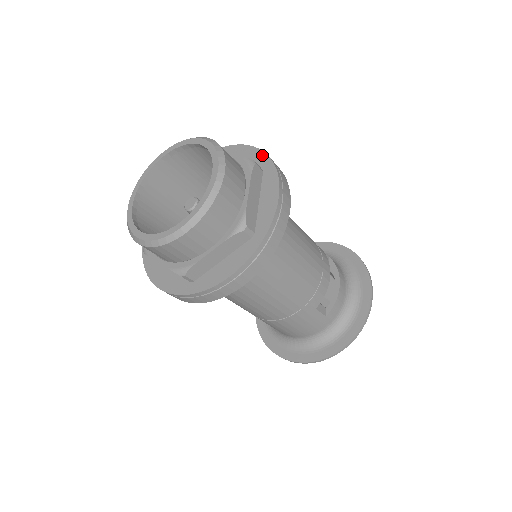
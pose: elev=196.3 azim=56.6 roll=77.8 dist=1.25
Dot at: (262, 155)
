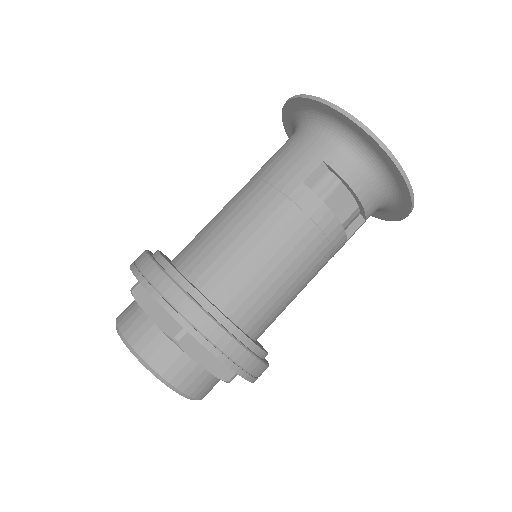
Dot at: occluded
